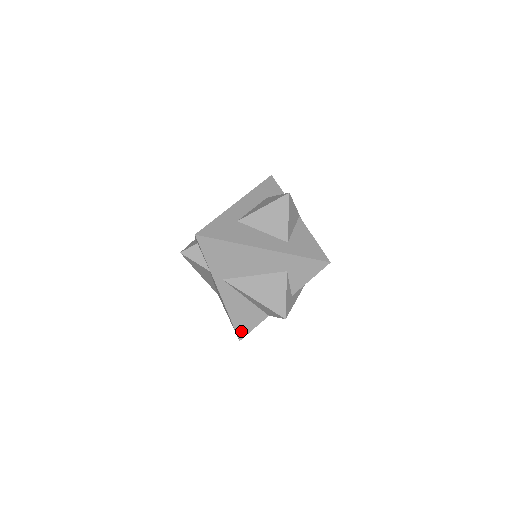
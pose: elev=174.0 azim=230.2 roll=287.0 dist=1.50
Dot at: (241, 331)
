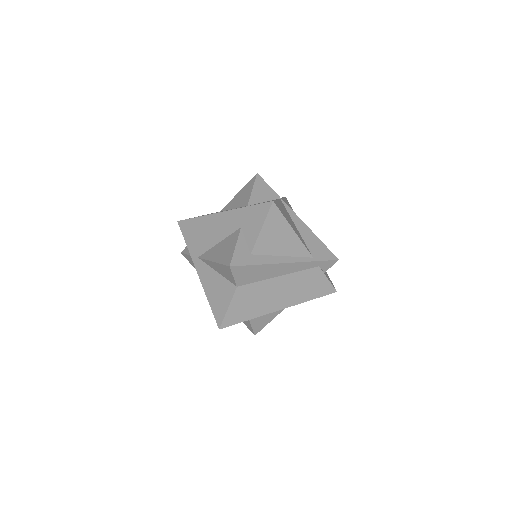
Dot at: (218, 315)
